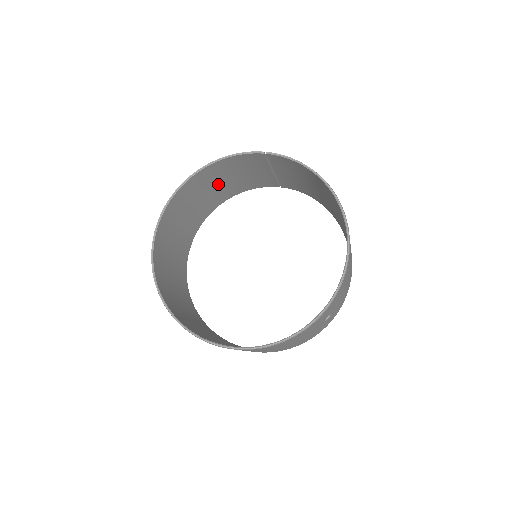
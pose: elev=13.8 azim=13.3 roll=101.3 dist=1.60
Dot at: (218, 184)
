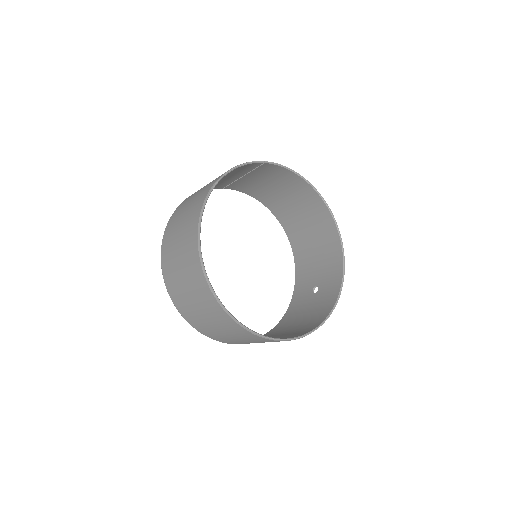
Dot at: occluded
